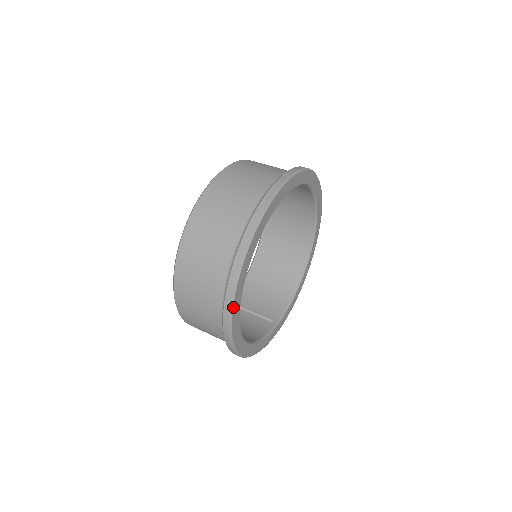
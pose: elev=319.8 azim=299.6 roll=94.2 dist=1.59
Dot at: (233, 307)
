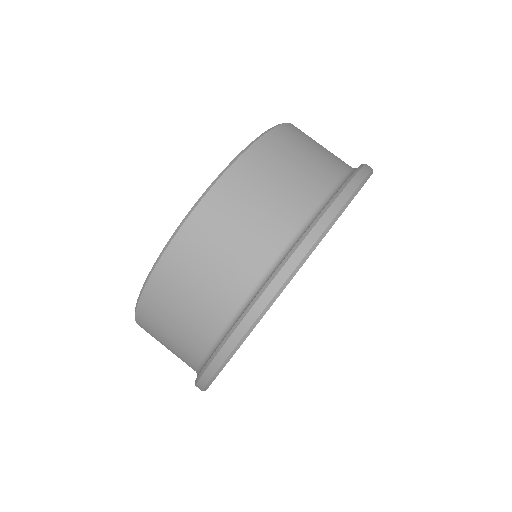
Dot at: (224, 366)
